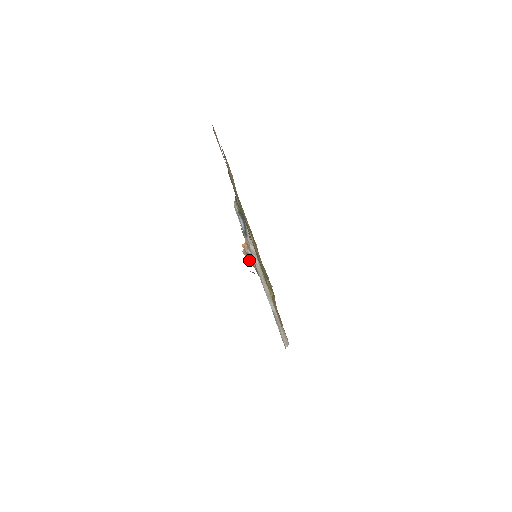
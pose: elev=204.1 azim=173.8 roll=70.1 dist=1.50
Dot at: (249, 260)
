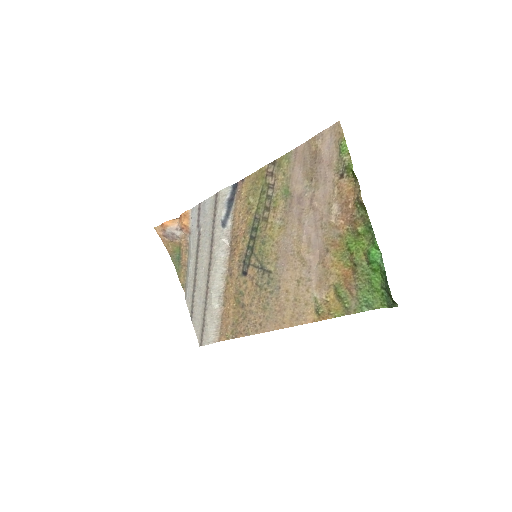
Dot at: (163, 240)
